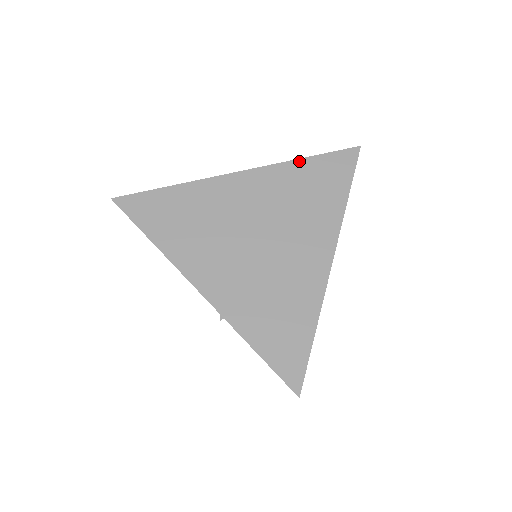
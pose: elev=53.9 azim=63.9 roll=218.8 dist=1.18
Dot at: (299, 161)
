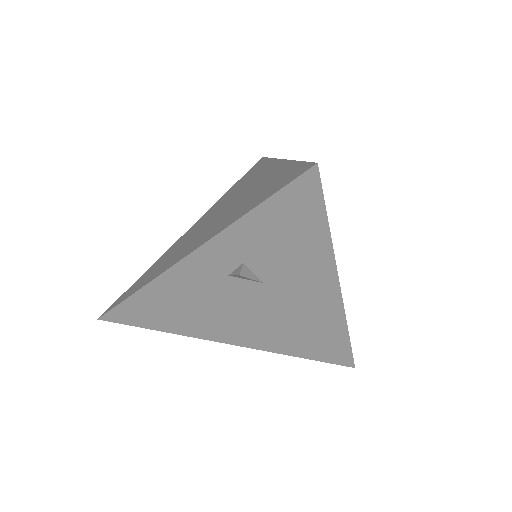
Dot at: (227, 192)
